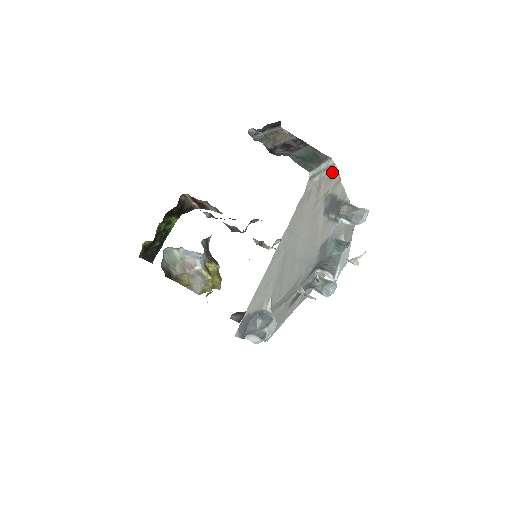
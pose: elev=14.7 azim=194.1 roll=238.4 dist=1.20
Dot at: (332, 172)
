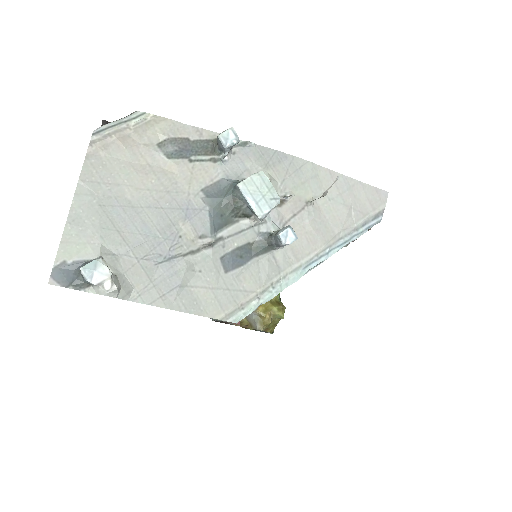
Dot at: (144, 120)
